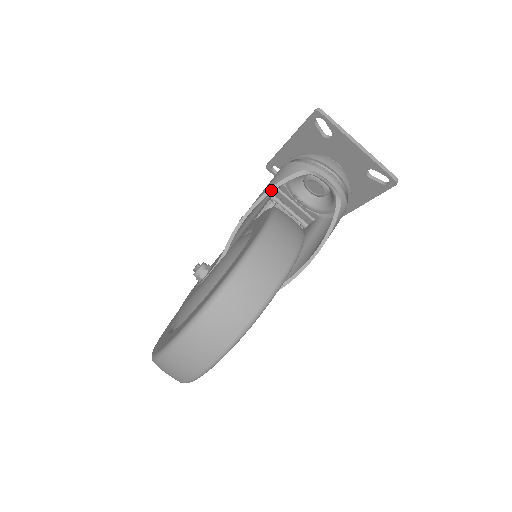
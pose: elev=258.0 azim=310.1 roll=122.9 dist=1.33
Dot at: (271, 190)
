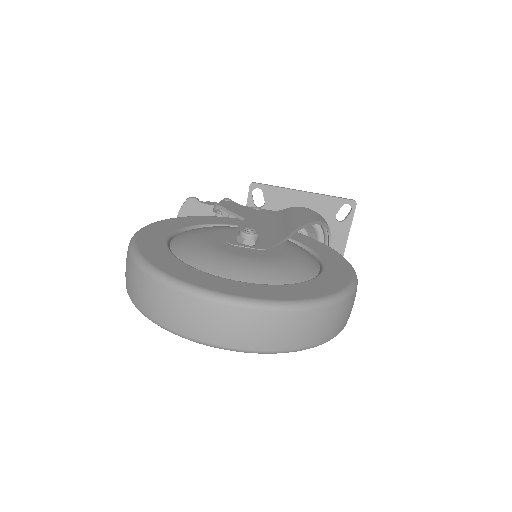
Dot at: (319, 223)
